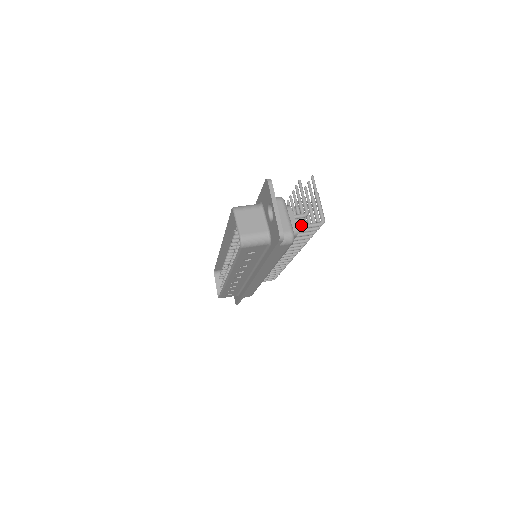
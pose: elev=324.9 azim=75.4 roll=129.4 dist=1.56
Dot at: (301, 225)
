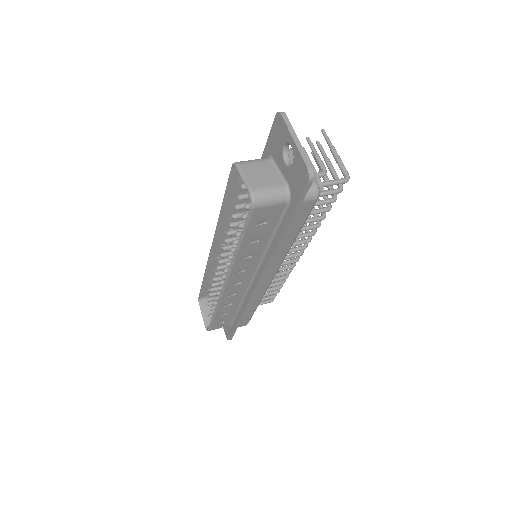
Dot at: (322, 182)
